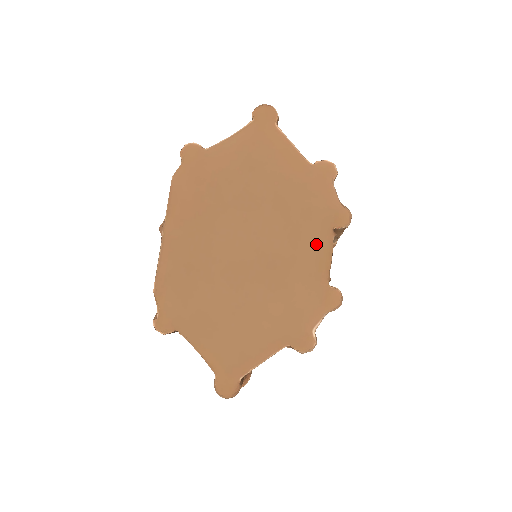
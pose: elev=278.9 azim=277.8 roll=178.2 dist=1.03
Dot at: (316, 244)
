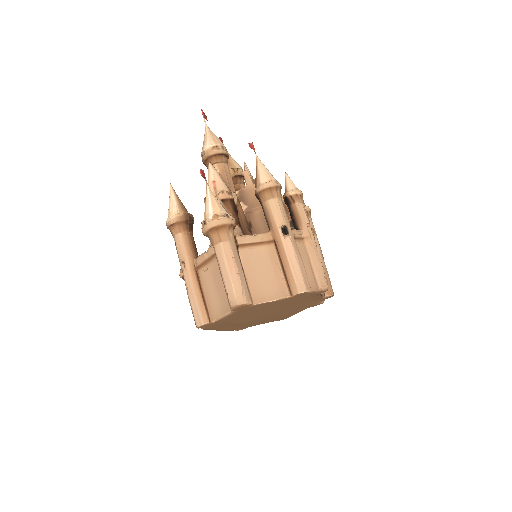
Dot at: (309, 299)
